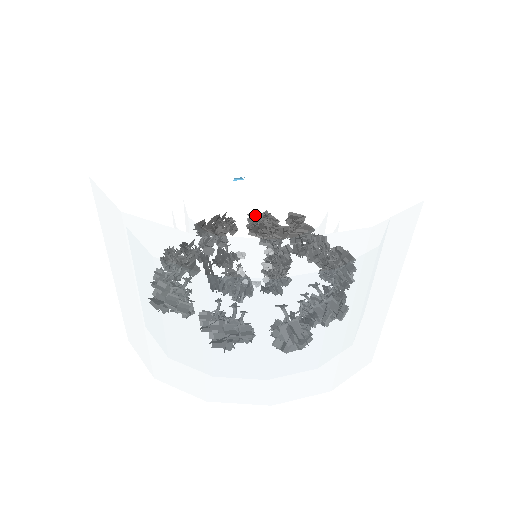
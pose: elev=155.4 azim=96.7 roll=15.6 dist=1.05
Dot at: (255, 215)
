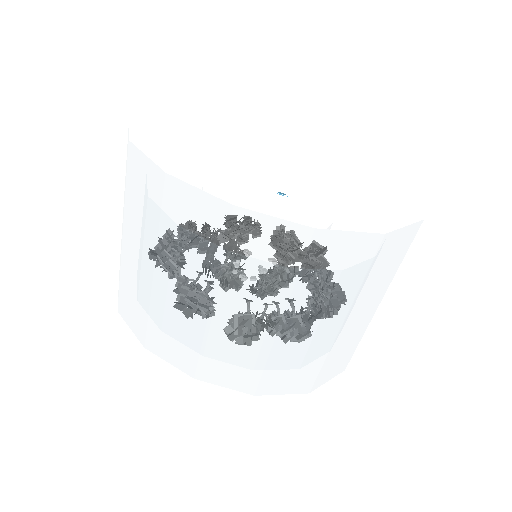
Dot at: occluded
